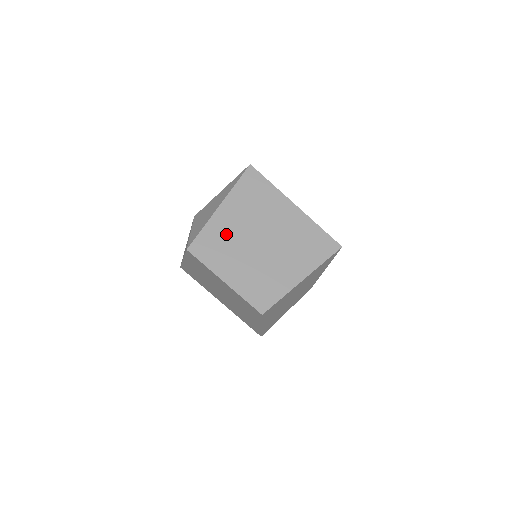
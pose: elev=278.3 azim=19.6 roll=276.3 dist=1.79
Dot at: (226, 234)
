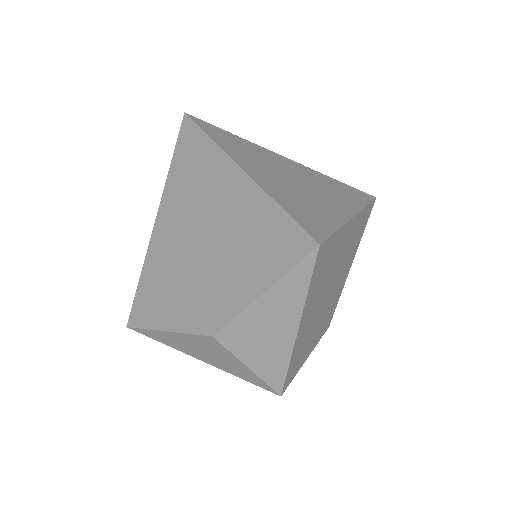
Dot at: (306, 336)
